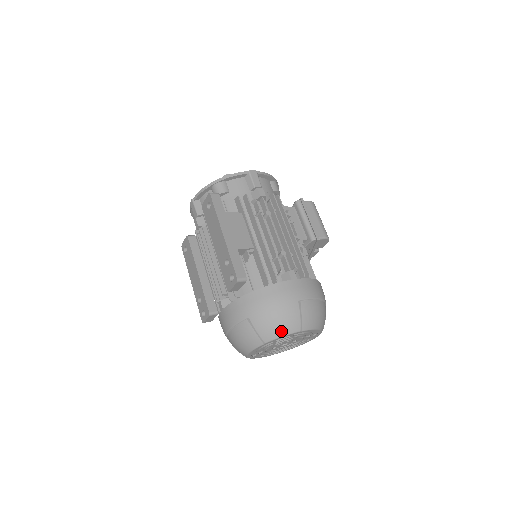
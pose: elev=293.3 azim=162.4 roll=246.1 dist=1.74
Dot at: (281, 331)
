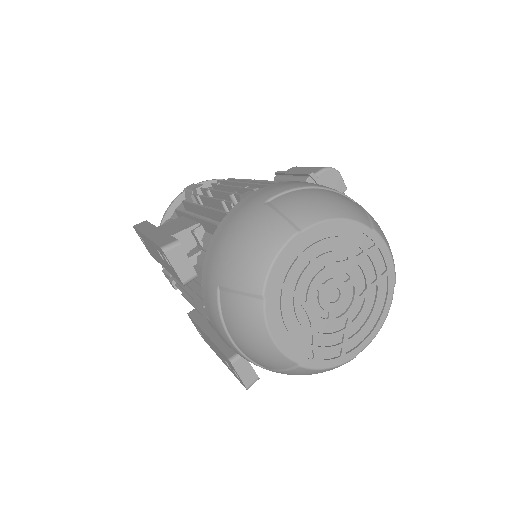
Dot at: (264, 255)
